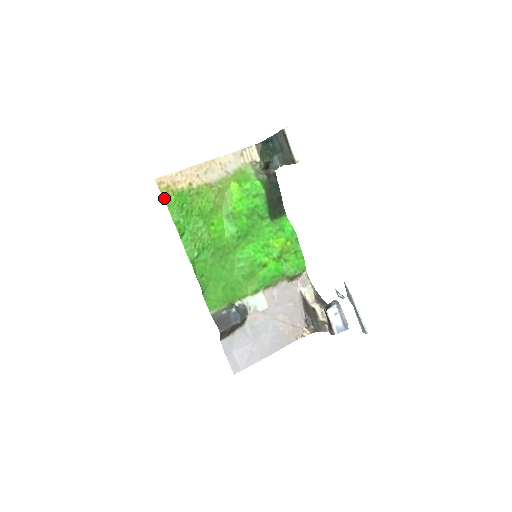
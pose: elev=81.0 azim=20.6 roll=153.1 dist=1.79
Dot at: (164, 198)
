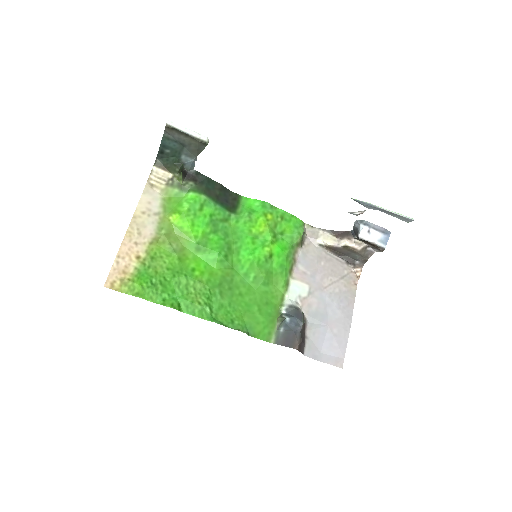
Dot at: (129, 294)
